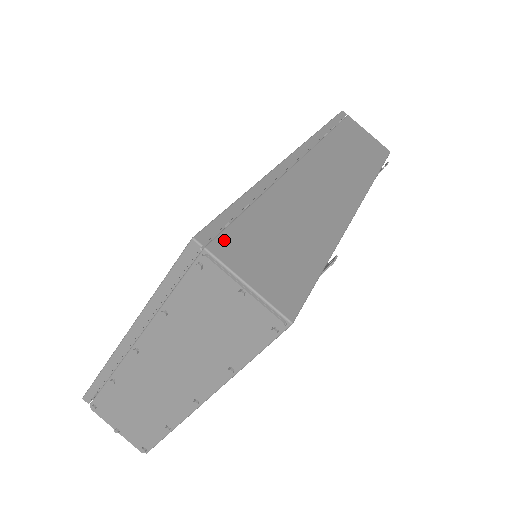
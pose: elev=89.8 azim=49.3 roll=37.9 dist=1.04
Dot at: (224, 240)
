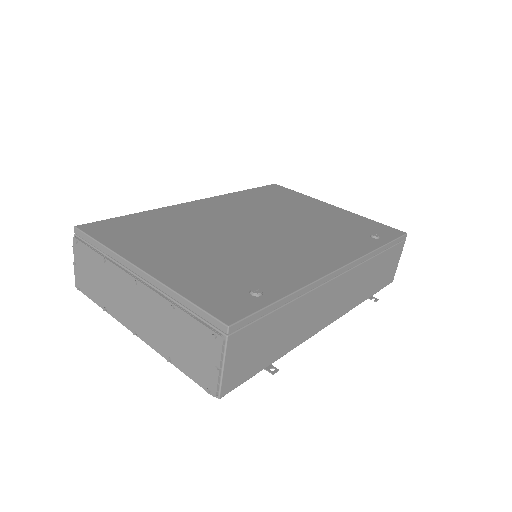
Dot at: (241, 333)
